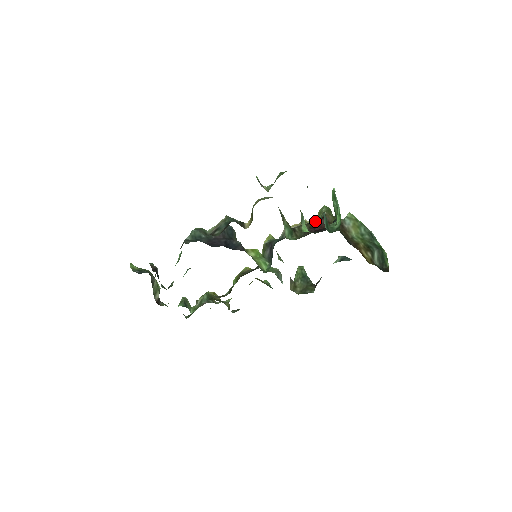
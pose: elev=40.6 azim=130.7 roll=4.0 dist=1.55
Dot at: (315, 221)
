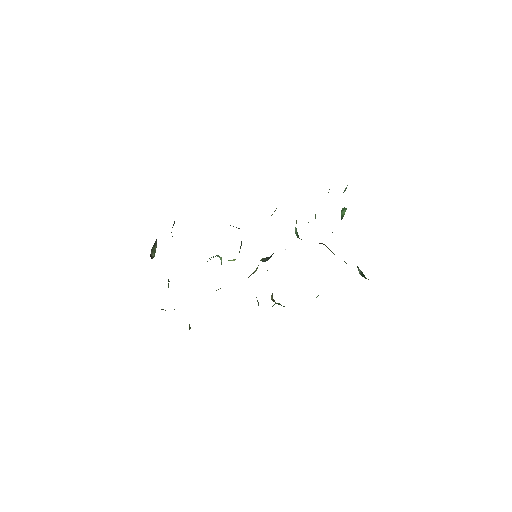
Dot at: occluded
